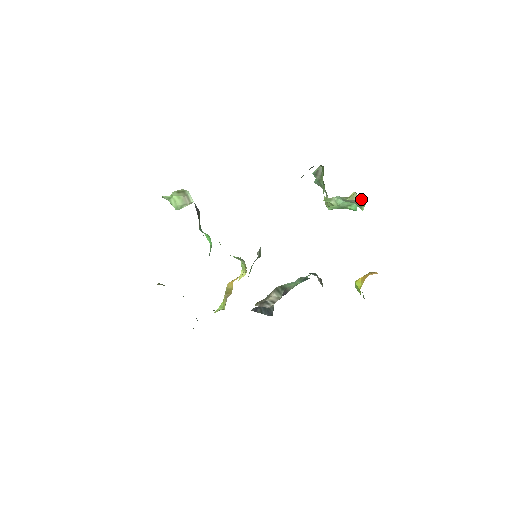
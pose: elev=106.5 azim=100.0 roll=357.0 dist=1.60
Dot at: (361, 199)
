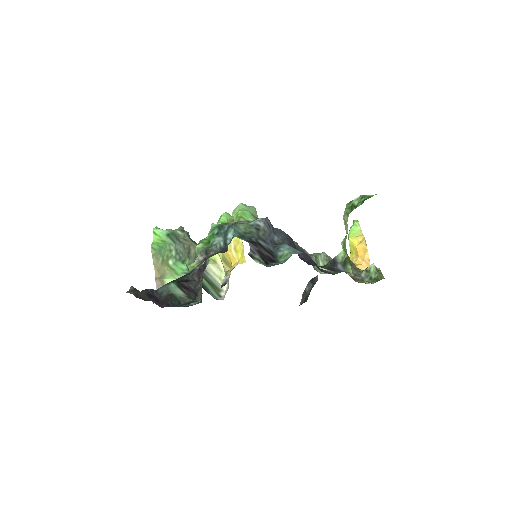
Dot at: occluded
